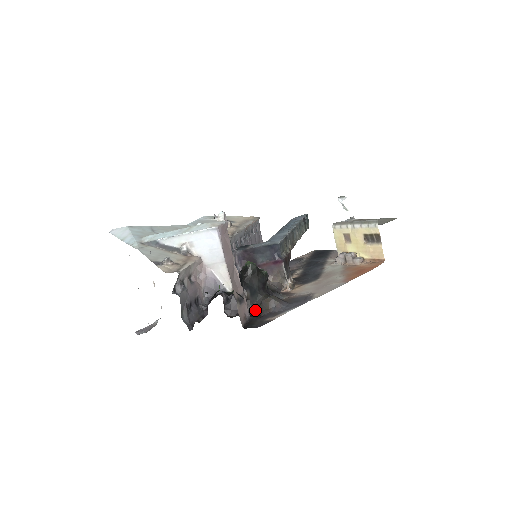
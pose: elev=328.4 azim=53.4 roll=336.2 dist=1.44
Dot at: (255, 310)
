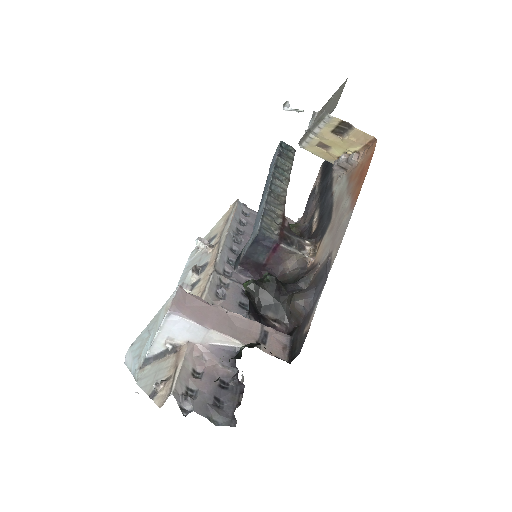
Dot at: (291, 323)
